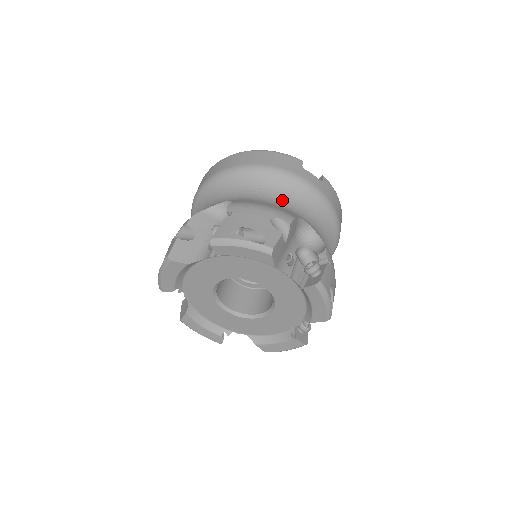
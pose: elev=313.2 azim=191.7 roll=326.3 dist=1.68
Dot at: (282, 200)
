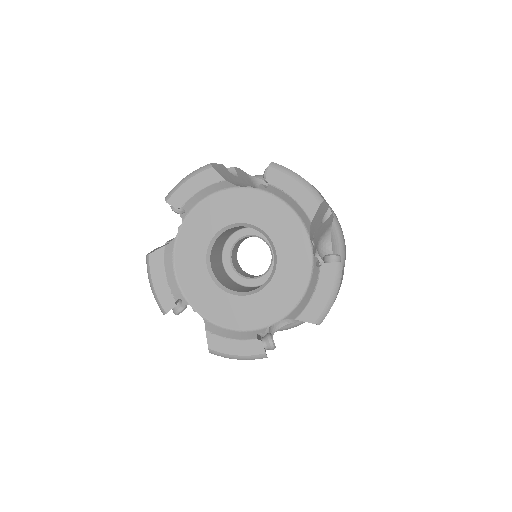
Dot at: occluded
